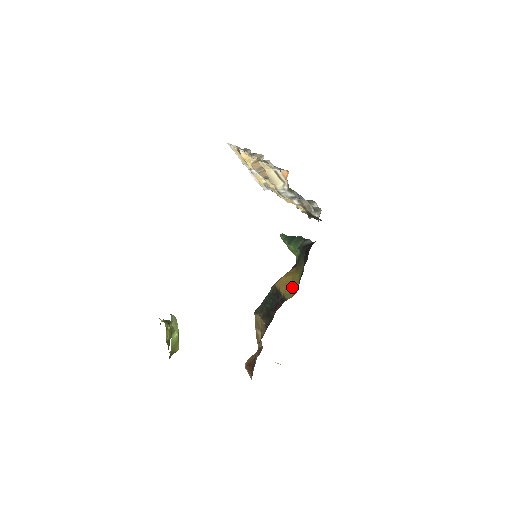
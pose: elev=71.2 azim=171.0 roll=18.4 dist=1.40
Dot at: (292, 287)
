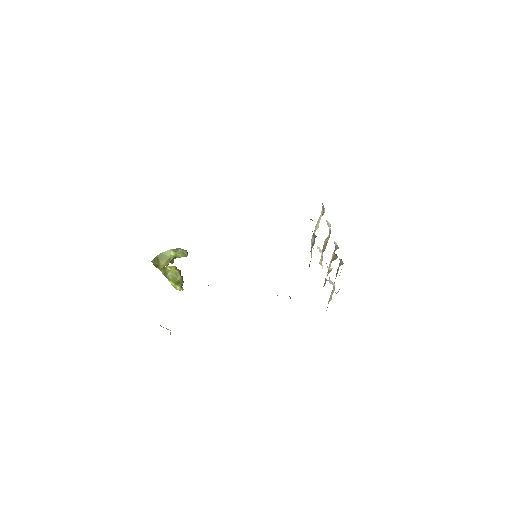
Dot at: occluded
